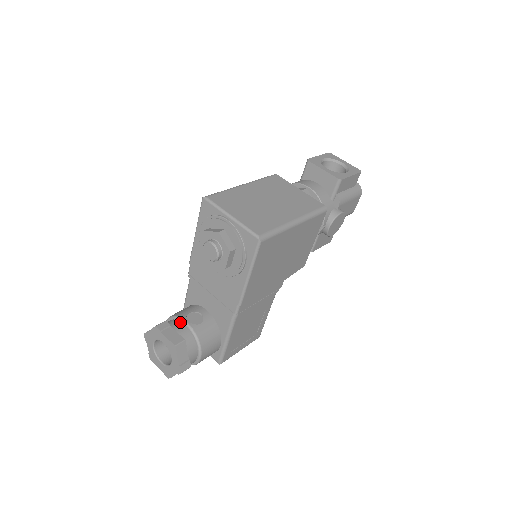
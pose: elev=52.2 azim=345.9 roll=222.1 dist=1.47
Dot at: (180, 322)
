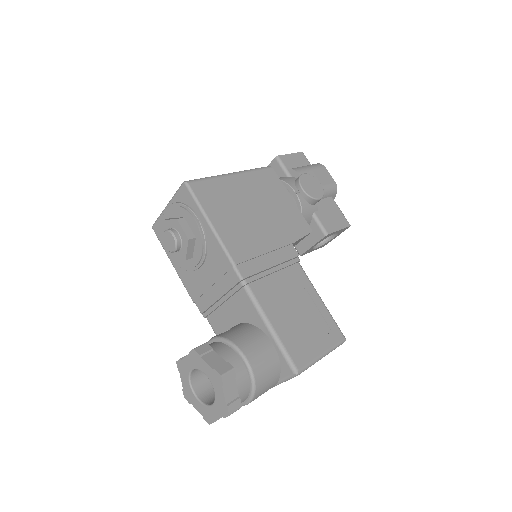
Dot at: occluded
